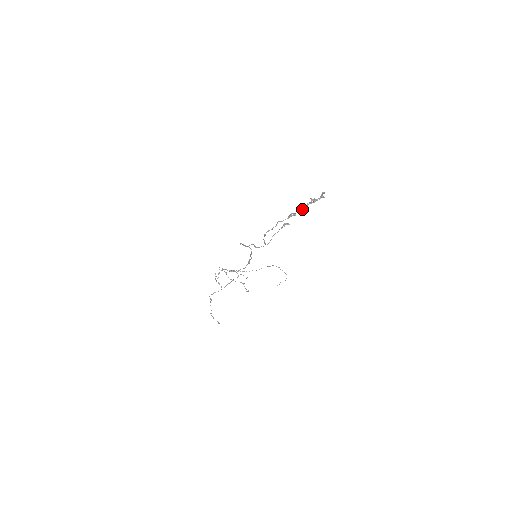
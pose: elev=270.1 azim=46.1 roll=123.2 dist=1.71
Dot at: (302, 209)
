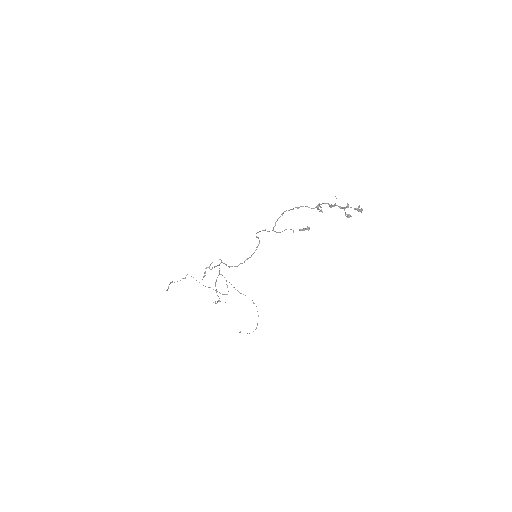
Dot at: occluded
